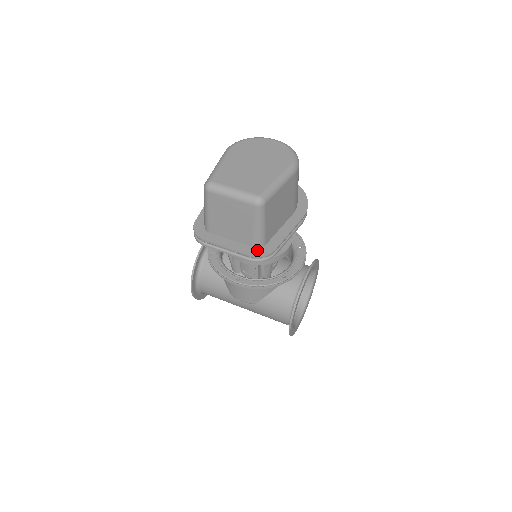
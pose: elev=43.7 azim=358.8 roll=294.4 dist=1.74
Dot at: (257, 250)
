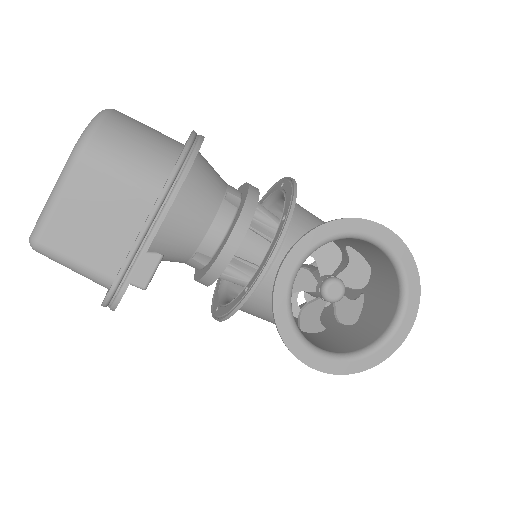
Dot at: occluded
